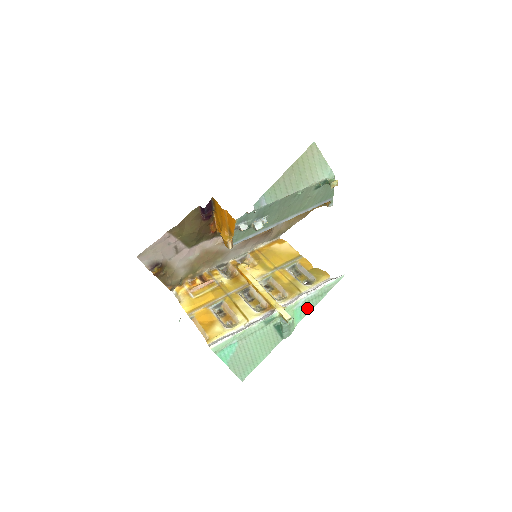
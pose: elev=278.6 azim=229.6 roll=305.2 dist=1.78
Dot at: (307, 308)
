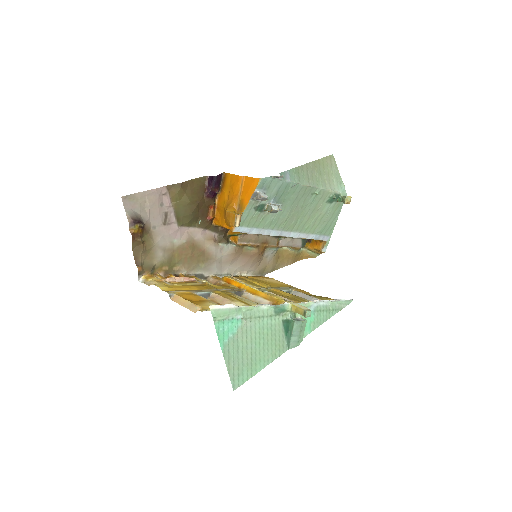
Dot at: (317, 319)
